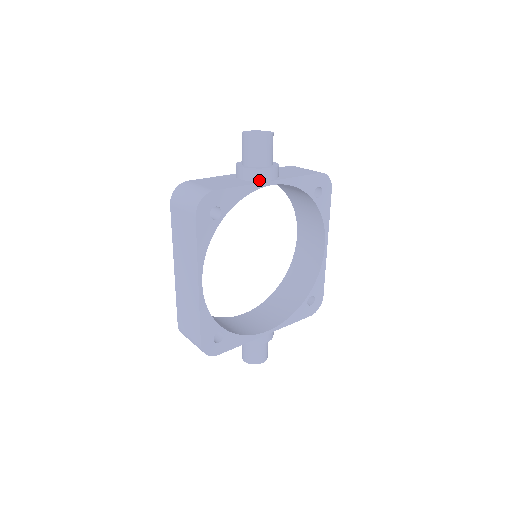
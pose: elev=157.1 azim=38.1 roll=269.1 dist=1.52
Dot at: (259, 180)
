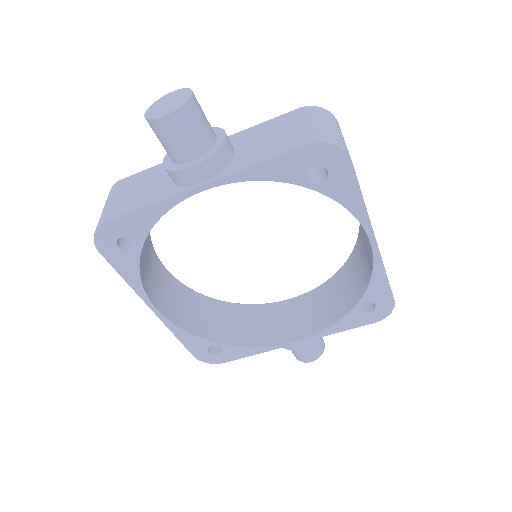
Dot at: (183, 185)
